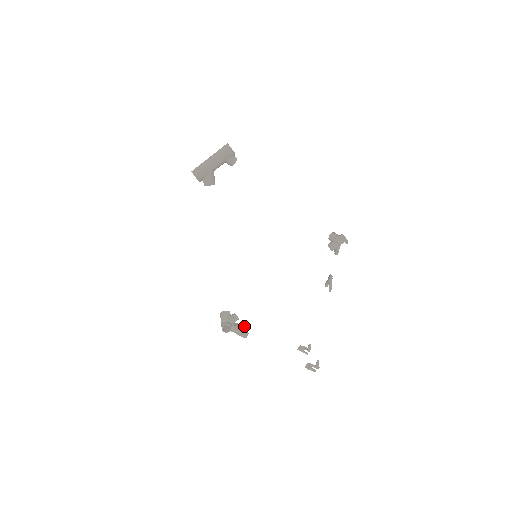
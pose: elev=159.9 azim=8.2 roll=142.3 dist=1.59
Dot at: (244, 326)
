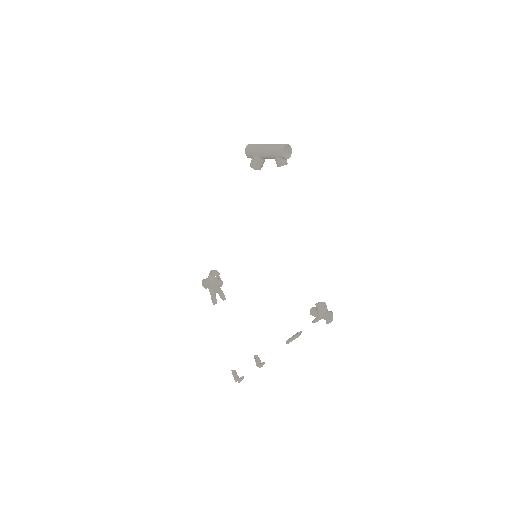
Dot at: (224, 296)
